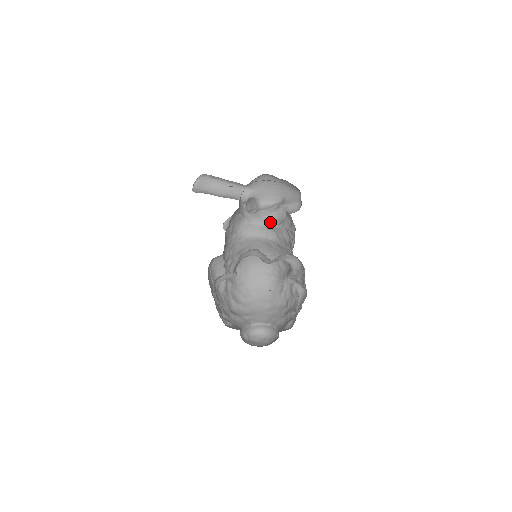
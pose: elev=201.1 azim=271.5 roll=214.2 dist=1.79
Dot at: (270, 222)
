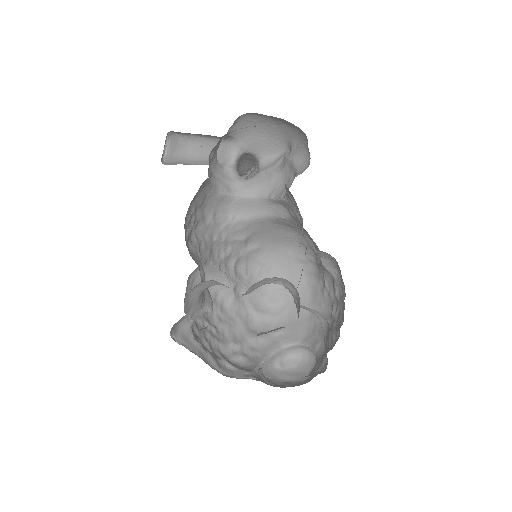
Dot at: (274, 191)
